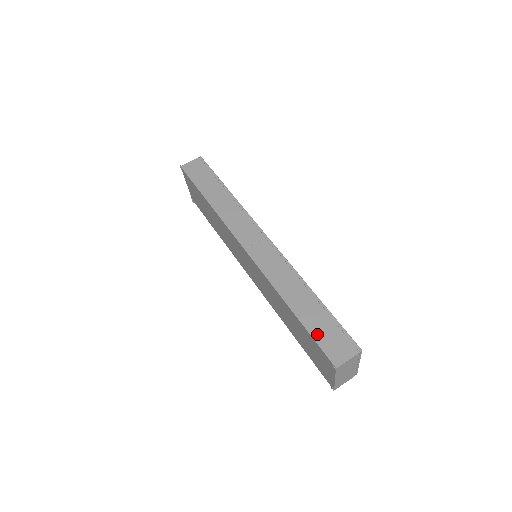
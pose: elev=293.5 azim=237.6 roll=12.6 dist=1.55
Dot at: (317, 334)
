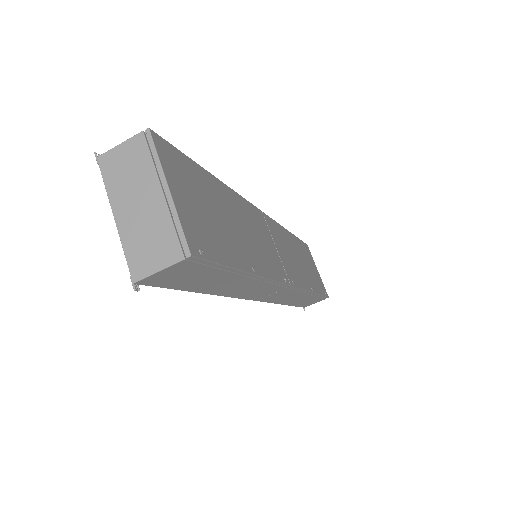
Dot at: occluded
